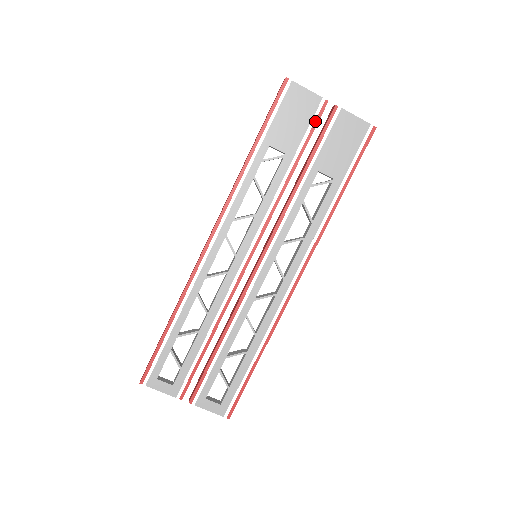
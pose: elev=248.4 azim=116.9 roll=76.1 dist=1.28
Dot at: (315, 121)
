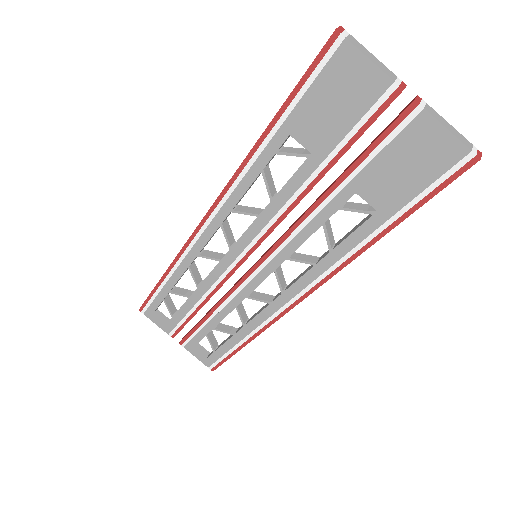
Dot at: (370, 118)
